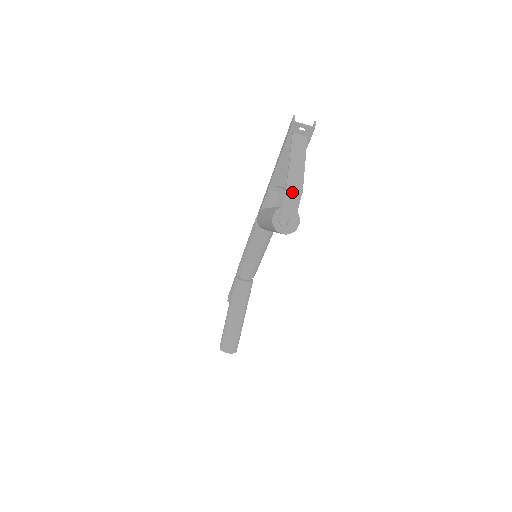
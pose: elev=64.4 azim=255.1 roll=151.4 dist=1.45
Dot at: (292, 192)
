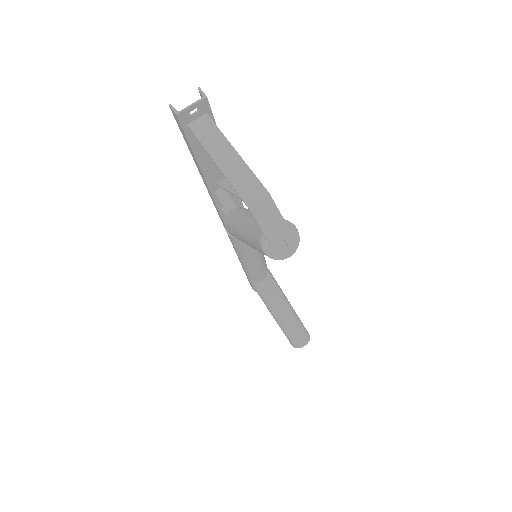
Dot at: (259, 206)
